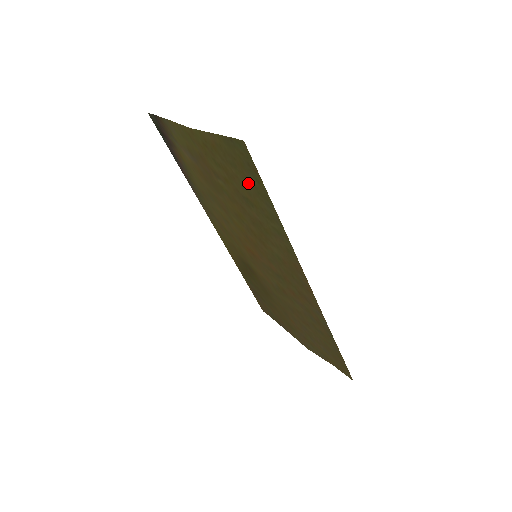
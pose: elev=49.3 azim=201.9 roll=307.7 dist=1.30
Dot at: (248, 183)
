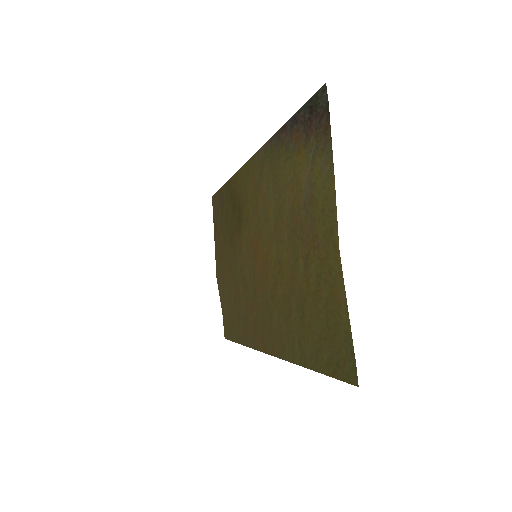
Dot at: (320, 337)
